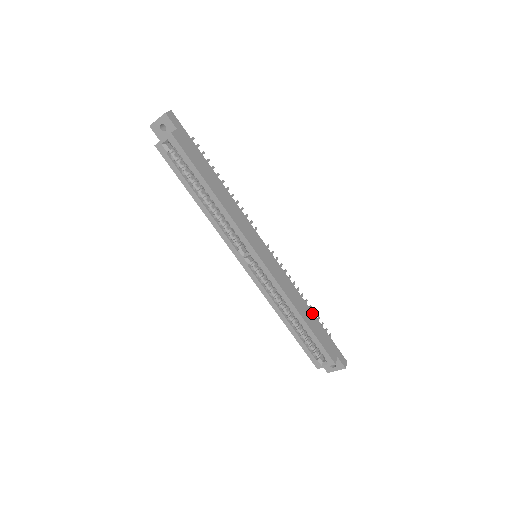
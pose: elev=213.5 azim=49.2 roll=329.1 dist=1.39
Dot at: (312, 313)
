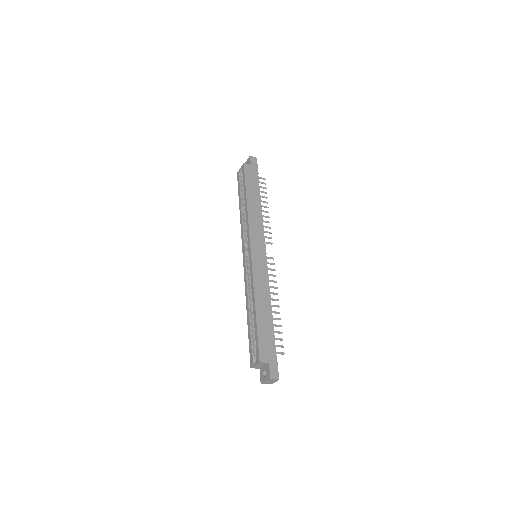
Dot at: (271, 316)
